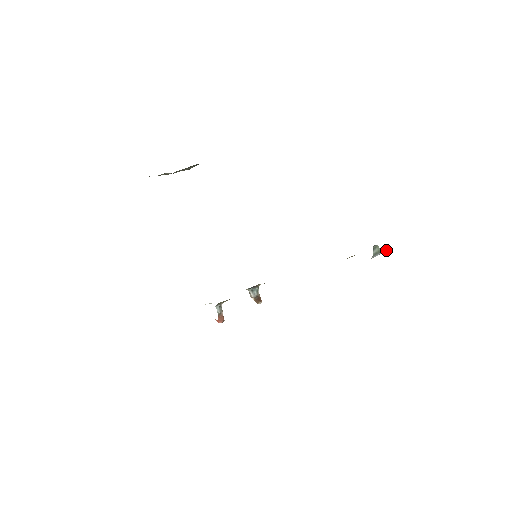
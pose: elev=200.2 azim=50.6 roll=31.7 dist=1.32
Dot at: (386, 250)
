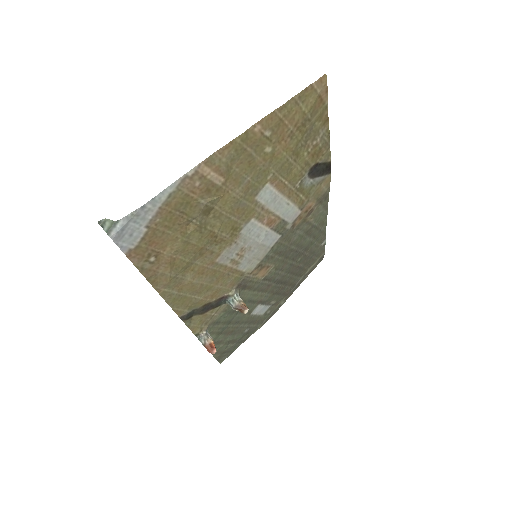
Dot at: (134, 211)
